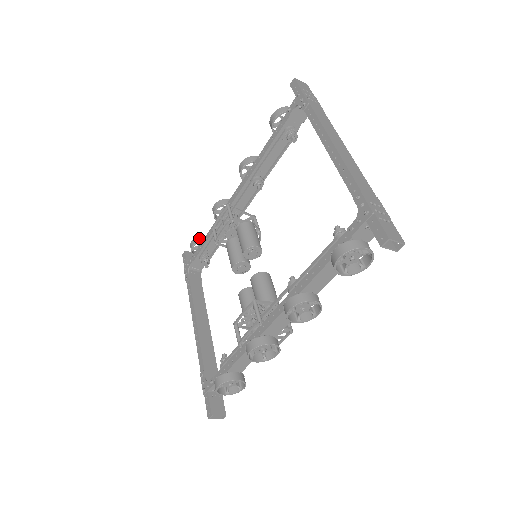
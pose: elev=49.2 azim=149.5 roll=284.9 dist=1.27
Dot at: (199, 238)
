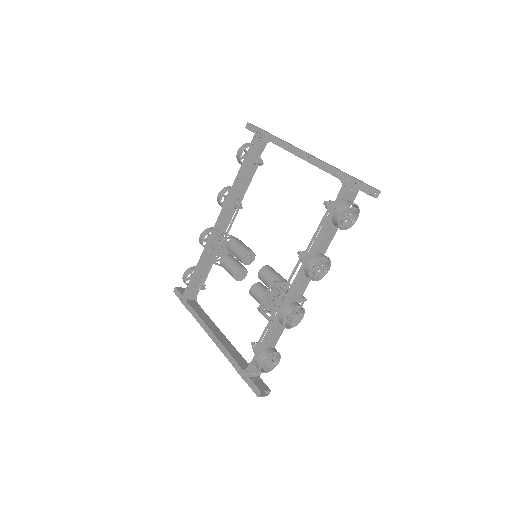
Dot at: (190, 269)
